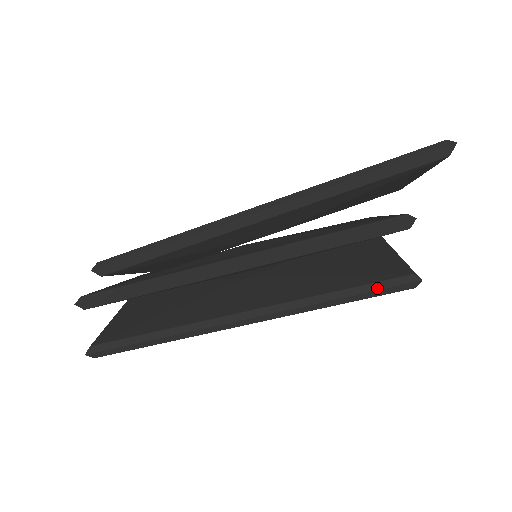
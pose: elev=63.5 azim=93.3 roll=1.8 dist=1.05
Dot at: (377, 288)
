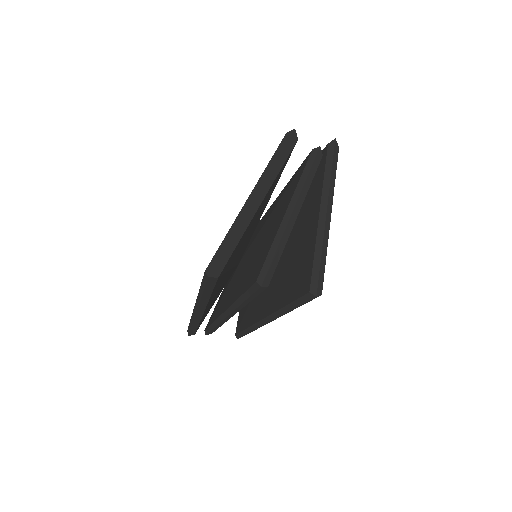
Dot at: (300, 303)
